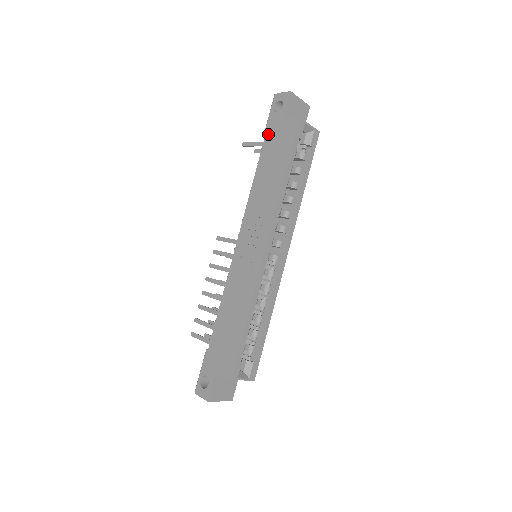
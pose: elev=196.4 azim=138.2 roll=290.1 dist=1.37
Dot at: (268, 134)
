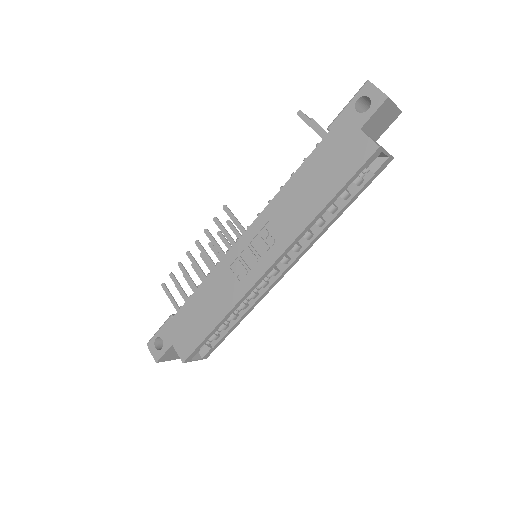
Dot at: (333, 133)
